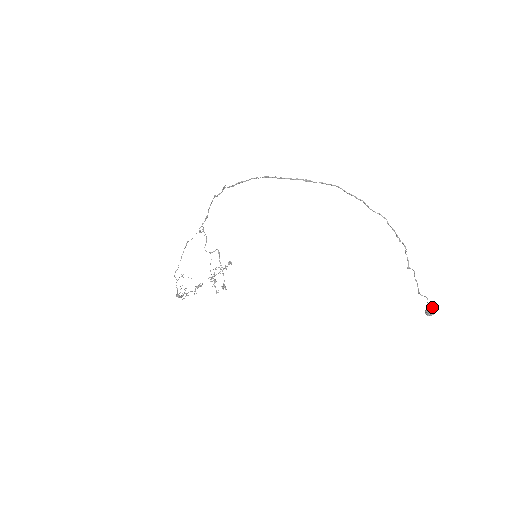
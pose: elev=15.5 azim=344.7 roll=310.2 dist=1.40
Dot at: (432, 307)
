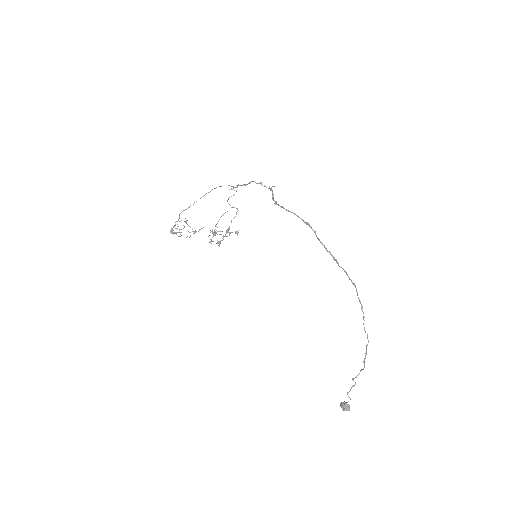
Dot at: (349, 405)
